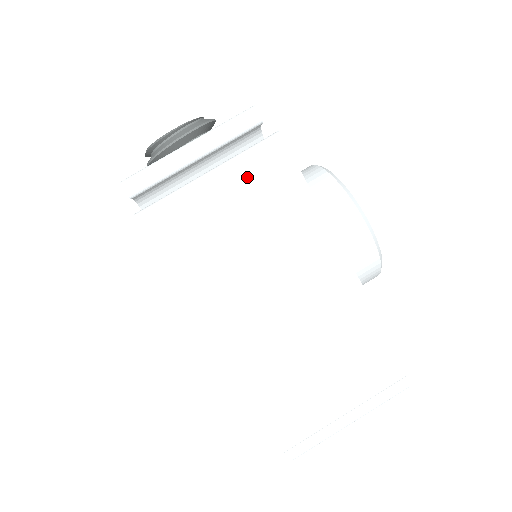
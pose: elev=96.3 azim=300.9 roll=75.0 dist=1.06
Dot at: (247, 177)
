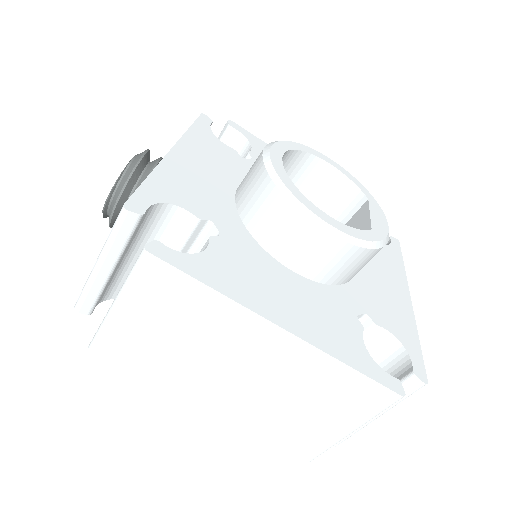
Dot at: (145, 296)
